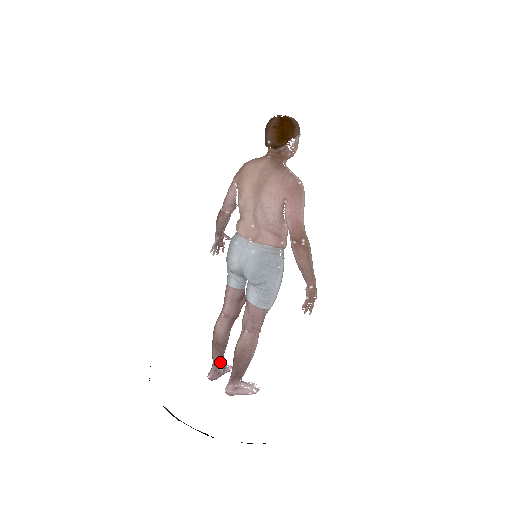
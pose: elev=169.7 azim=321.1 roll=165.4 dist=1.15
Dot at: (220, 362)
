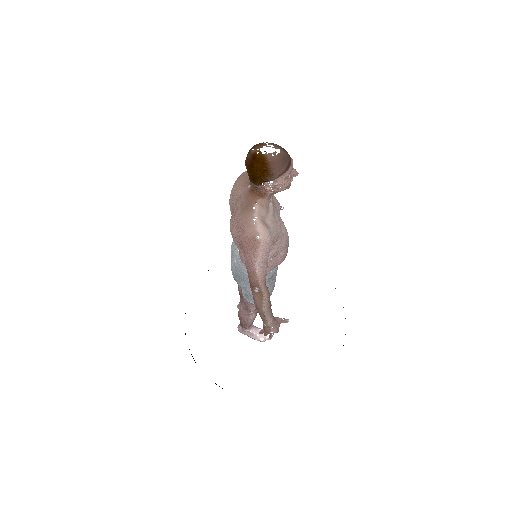
Dot at: occluded
